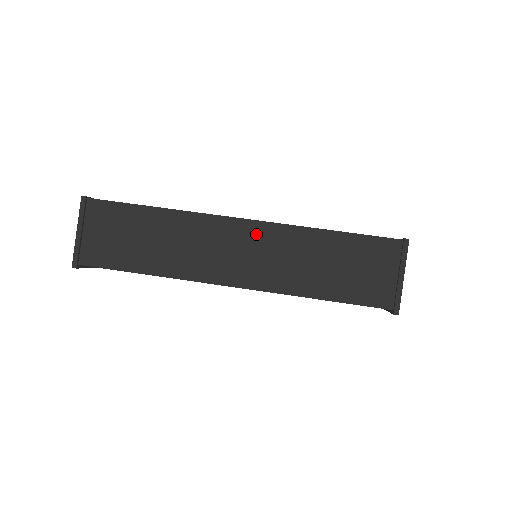
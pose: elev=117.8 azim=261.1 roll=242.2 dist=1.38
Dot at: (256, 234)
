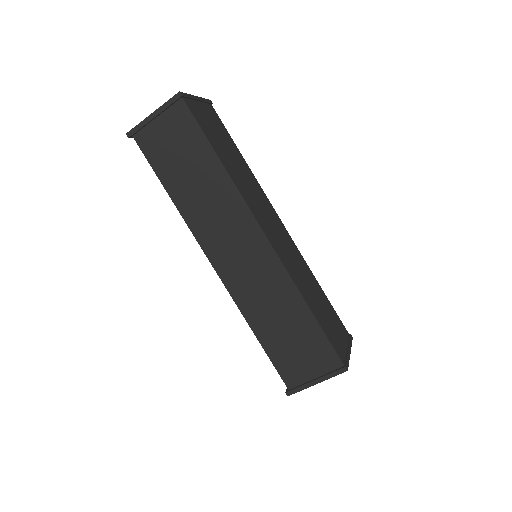
Dot at: (263, 255)
